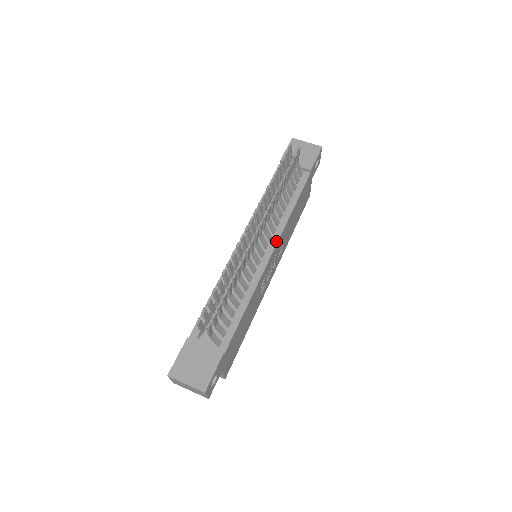
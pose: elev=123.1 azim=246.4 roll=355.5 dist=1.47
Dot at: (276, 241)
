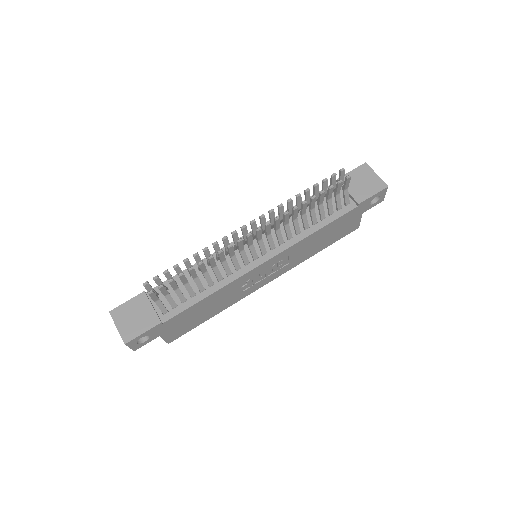
Dot at: (276, 253)
